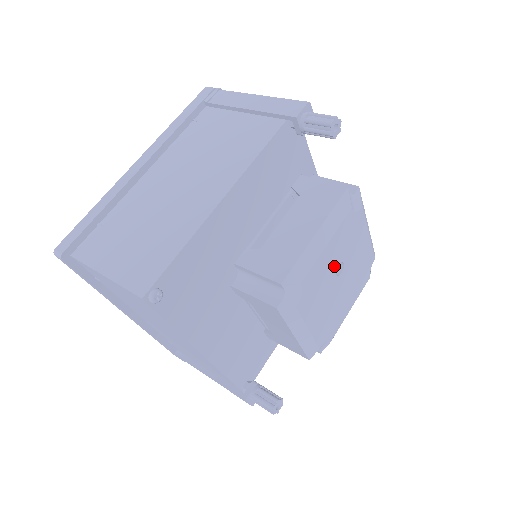
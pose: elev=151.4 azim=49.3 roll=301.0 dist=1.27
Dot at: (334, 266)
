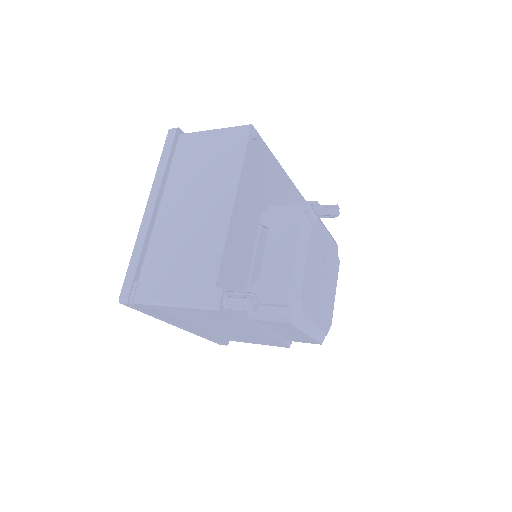
Dot at: (325, 257)
